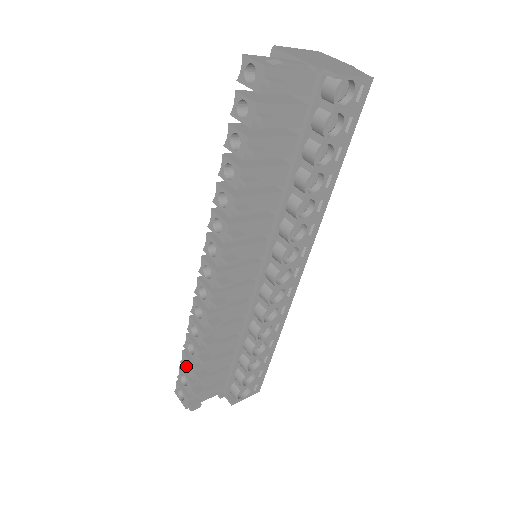
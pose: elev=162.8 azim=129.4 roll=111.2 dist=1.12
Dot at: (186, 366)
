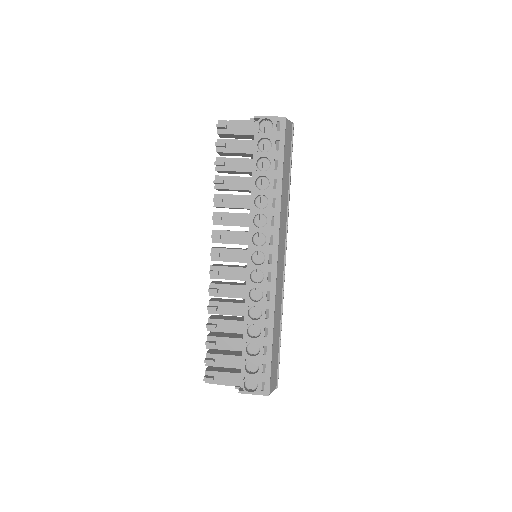
Dot at: occluded
